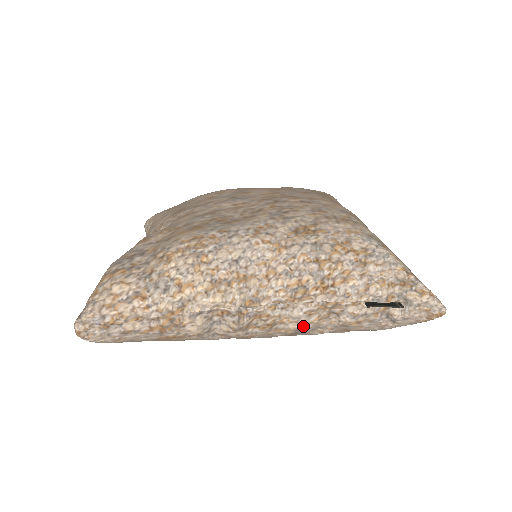
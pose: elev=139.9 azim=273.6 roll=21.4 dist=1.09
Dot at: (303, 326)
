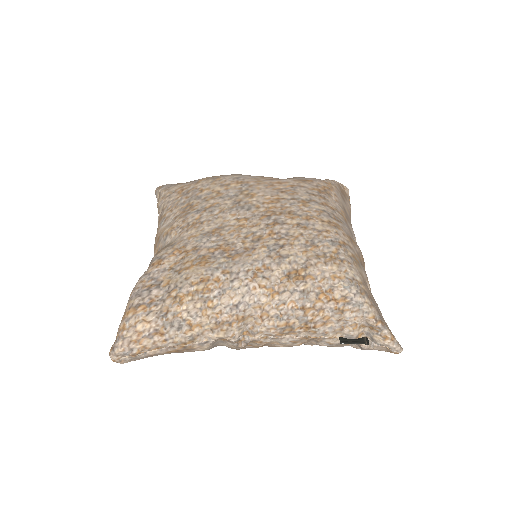
Dot at: (289, 346)
